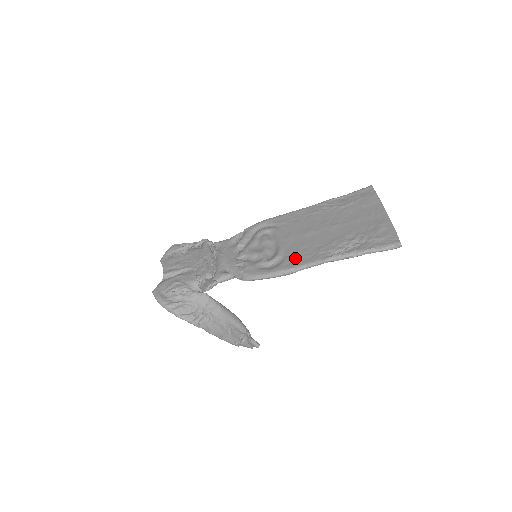
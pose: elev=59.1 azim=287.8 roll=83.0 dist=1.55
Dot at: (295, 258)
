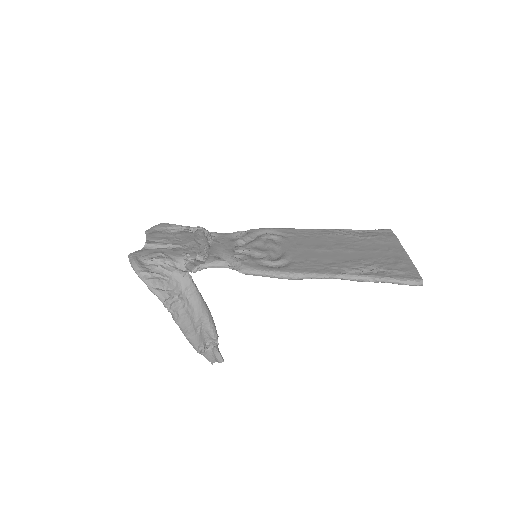
Dot at: (303, 265)
